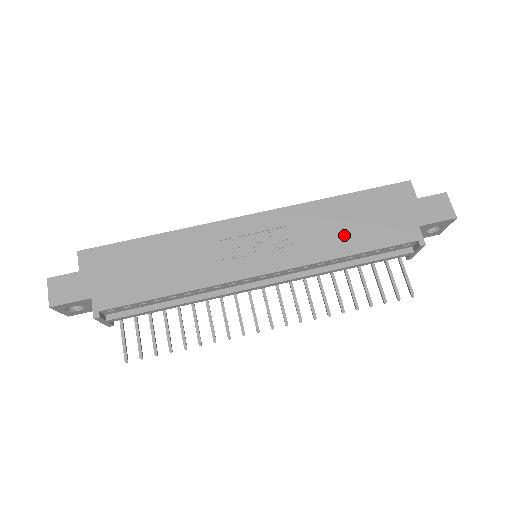
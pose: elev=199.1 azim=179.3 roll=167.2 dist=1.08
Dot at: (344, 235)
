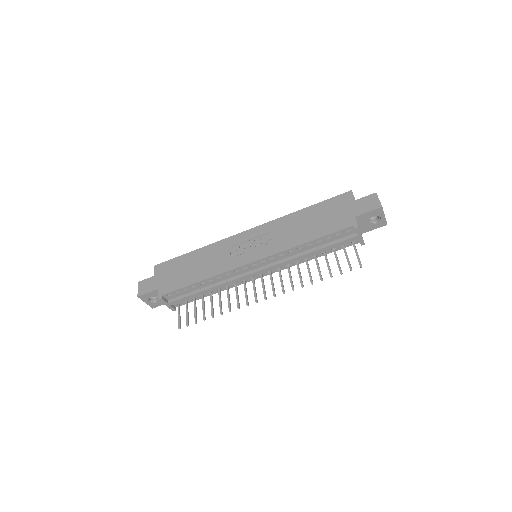
Dot at: (305, 231)
